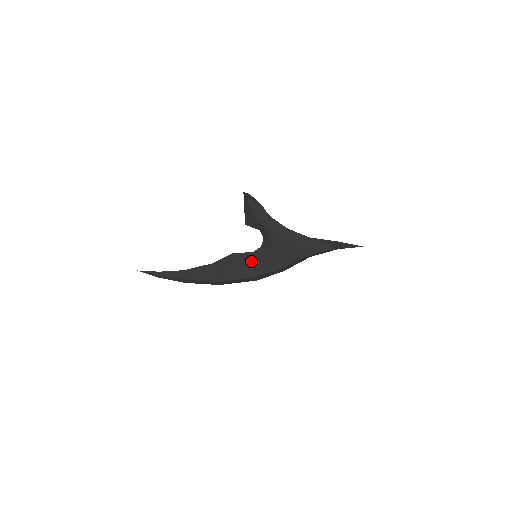
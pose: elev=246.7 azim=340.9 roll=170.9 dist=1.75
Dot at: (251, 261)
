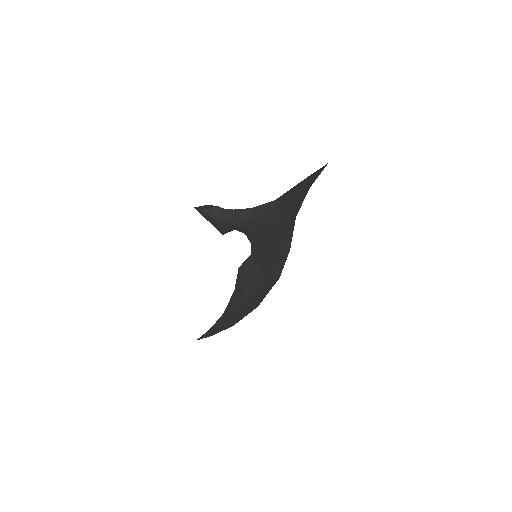
Dot at: (254, 264)
